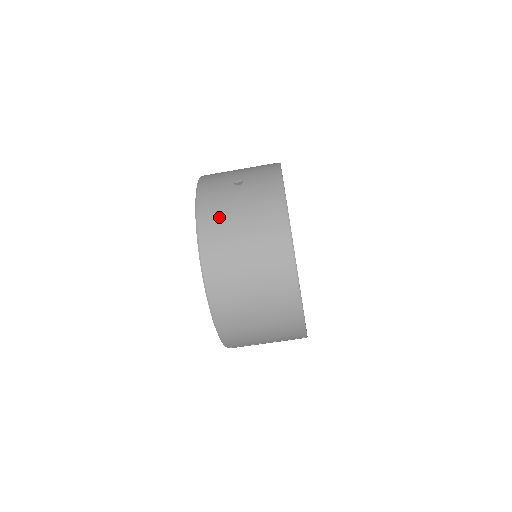
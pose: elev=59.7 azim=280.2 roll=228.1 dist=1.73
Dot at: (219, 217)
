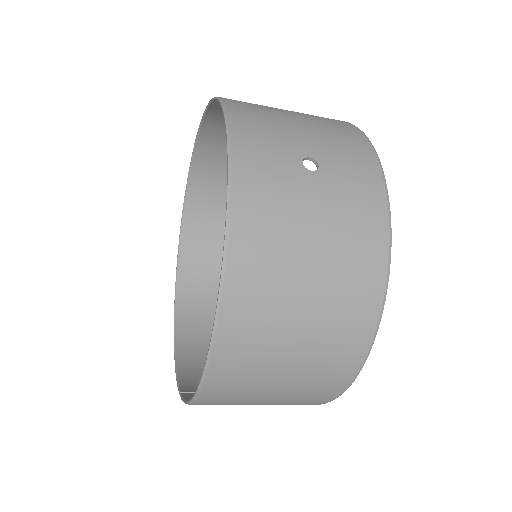
Dot at: (273, 236)
